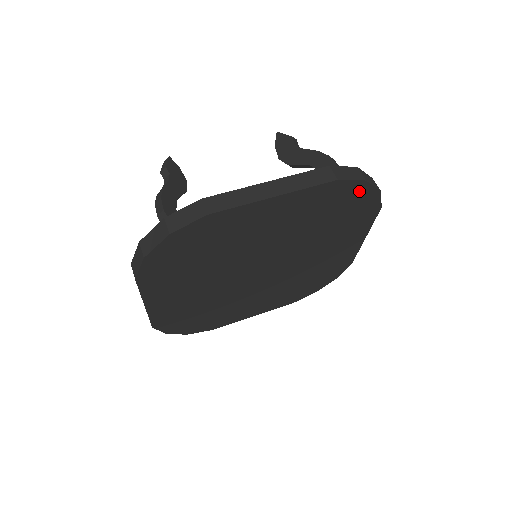
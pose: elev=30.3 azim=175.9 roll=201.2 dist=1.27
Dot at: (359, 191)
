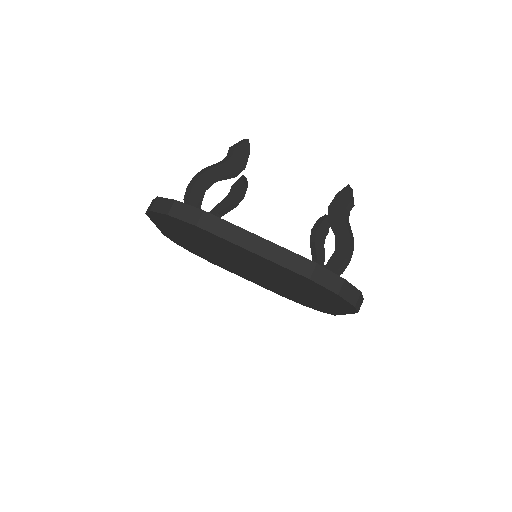
Dot at: (333, 294)
